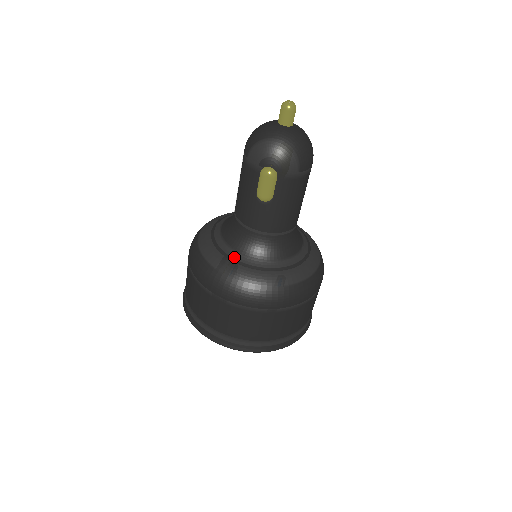
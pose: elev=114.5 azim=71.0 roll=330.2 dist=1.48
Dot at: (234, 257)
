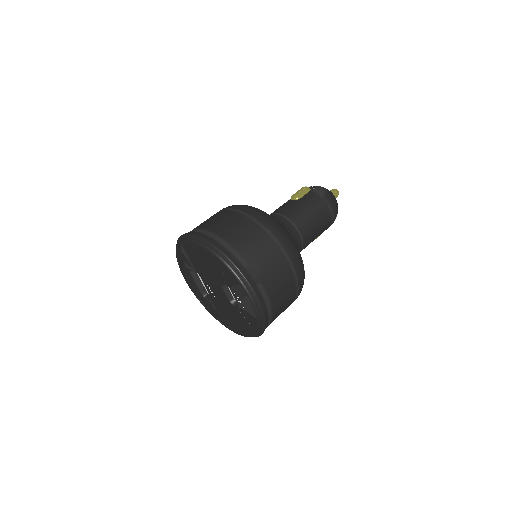
Dot at: occluded
